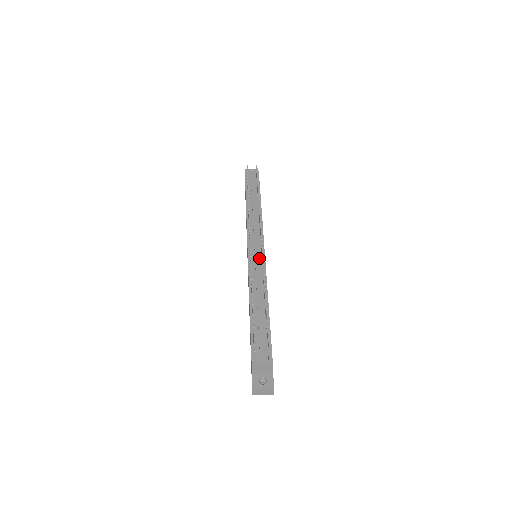
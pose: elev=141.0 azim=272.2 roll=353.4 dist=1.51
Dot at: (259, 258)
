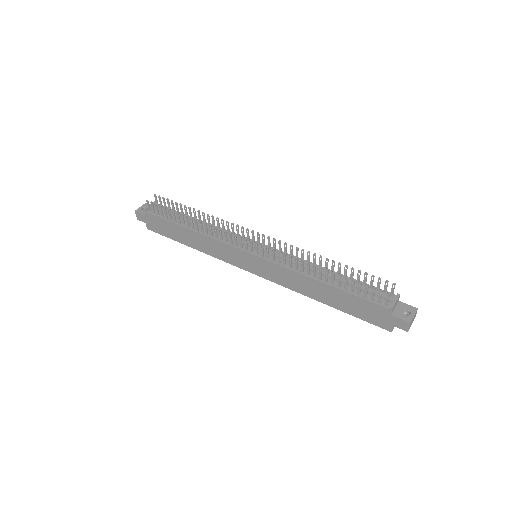
Dot at: (269, 251)
